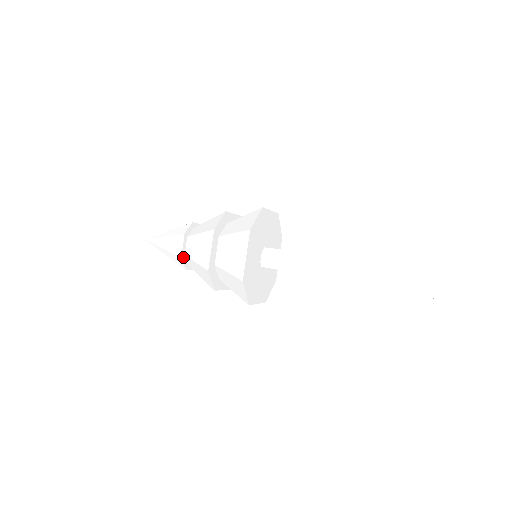
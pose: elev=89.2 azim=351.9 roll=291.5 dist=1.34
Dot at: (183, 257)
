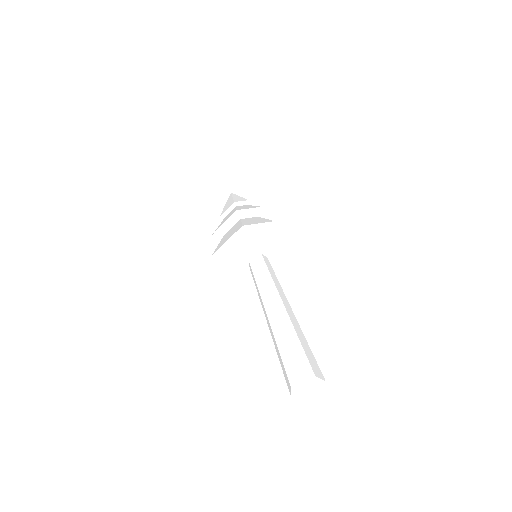
Dot at: (223, 218)
